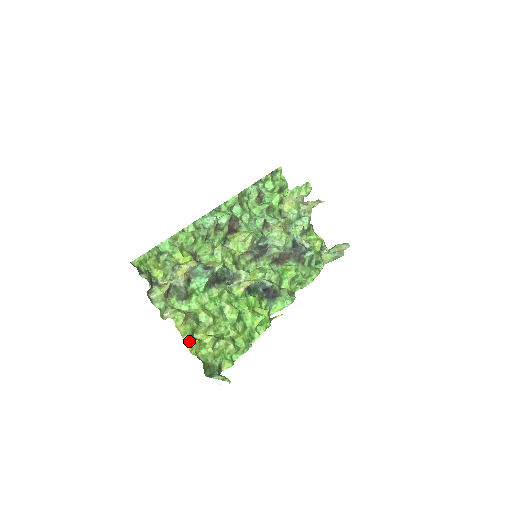
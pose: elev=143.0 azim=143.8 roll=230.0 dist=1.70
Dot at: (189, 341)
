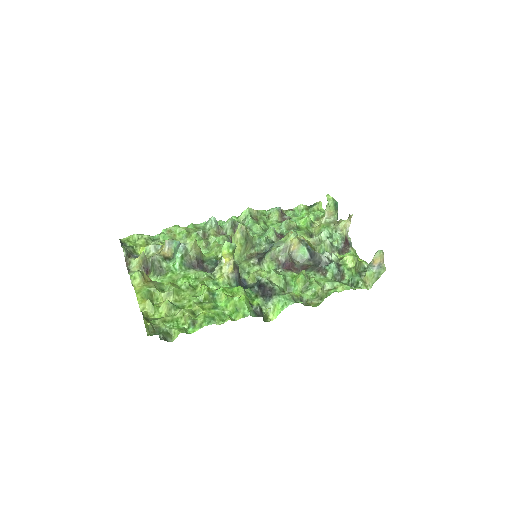
Dot at: (141, 299)
